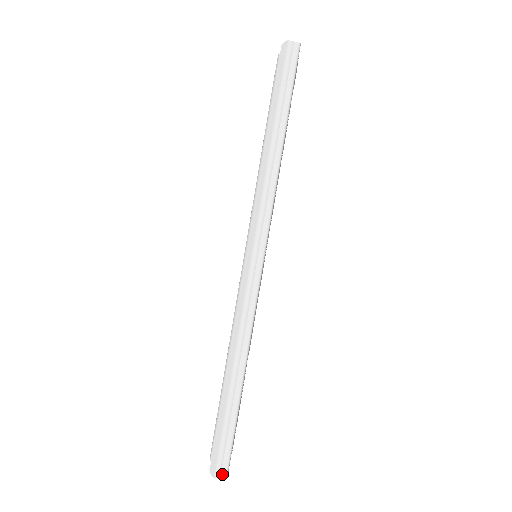
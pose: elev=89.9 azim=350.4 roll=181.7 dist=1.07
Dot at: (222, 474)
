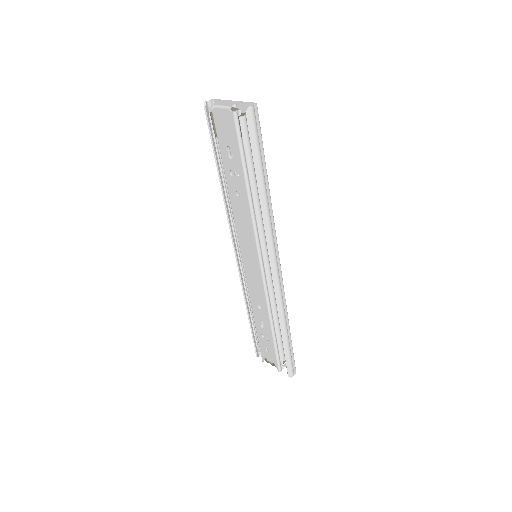
Dot at: (294, 372)
